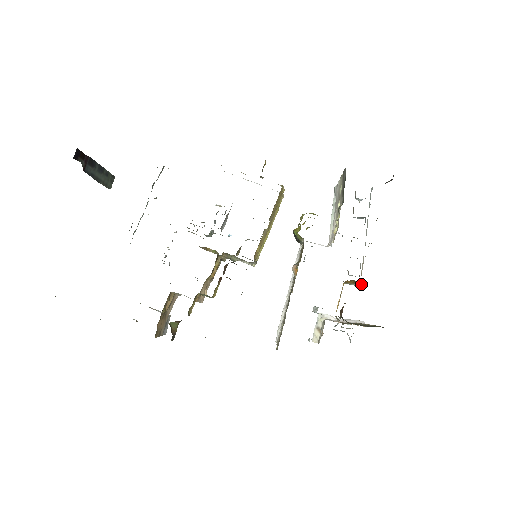
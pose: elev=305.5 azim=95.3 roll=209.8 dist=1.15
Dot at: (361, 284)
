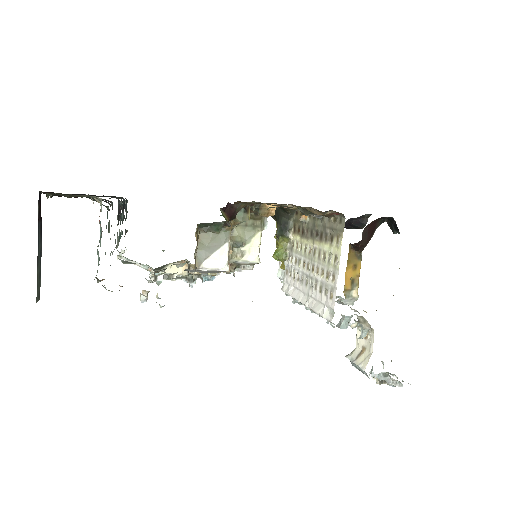
Dot at: (358, 277)
